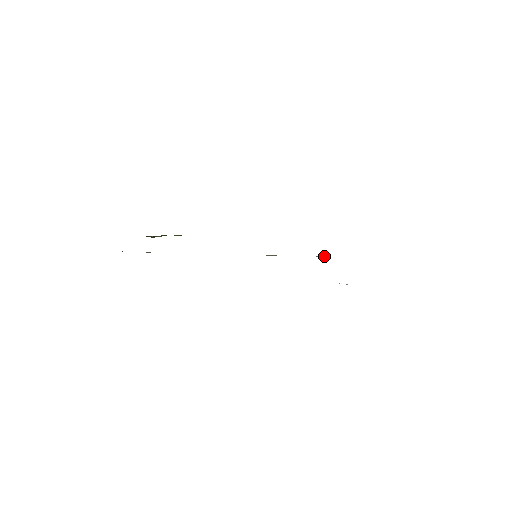
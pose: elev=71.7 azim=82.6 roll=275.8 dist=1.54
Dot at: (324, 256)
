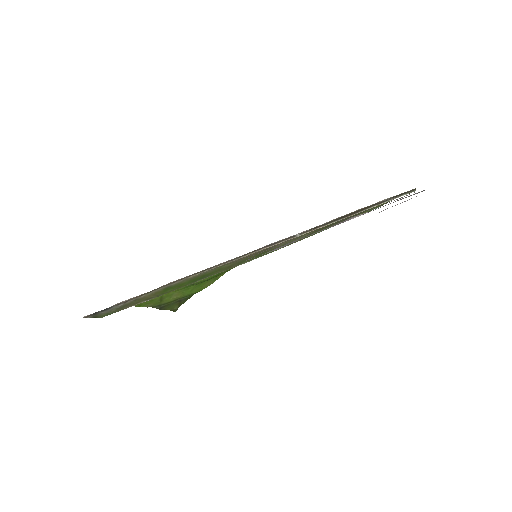
Dot at: (352, 215)
